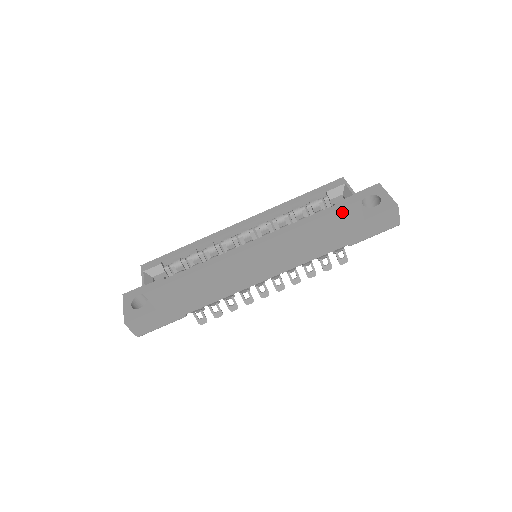
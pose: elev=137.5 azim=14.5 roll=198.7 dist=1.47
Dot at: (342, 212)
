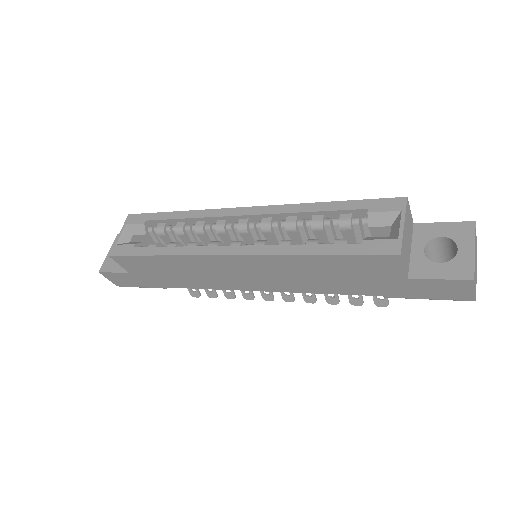
Dot at: (368, 259)
